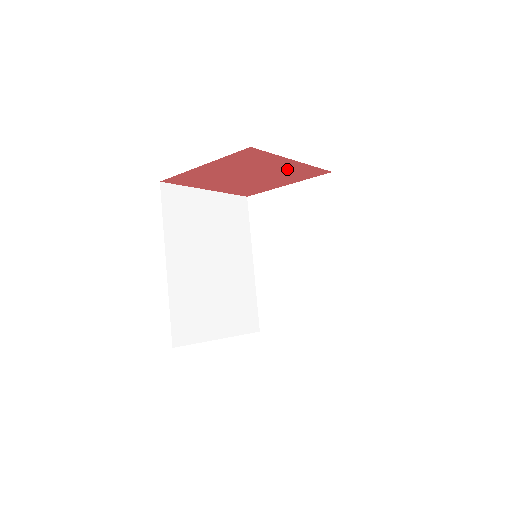
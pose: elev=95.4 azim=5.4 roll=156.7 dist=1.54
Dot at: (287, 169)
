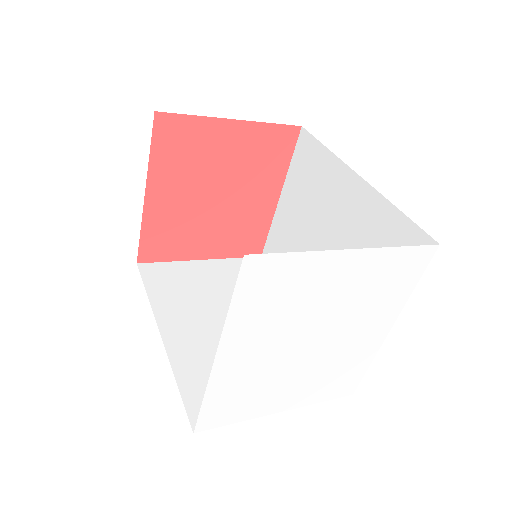
Dot at: (253, 212)
